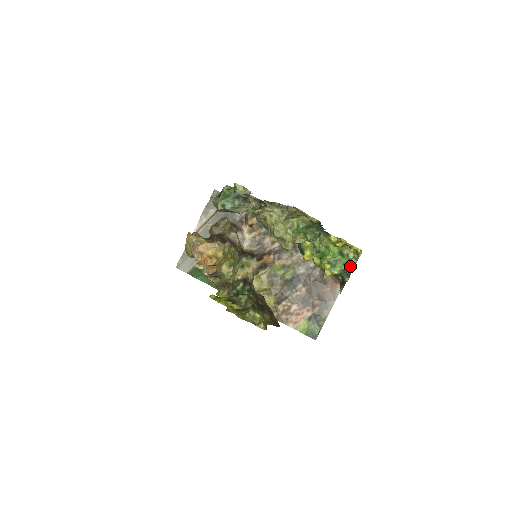
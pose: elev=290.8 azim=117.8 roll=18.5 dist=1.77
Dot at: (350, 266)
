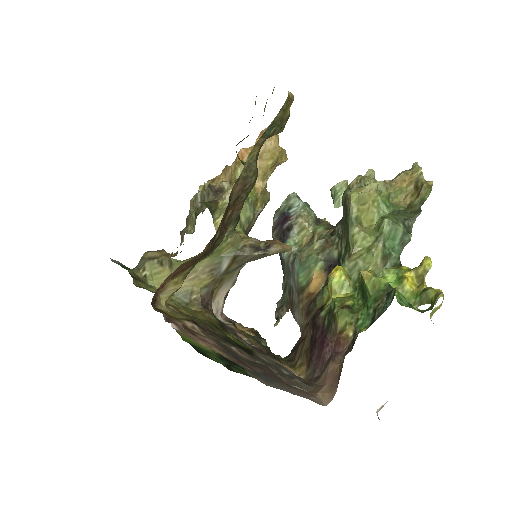
Dot at: (407, 305)
